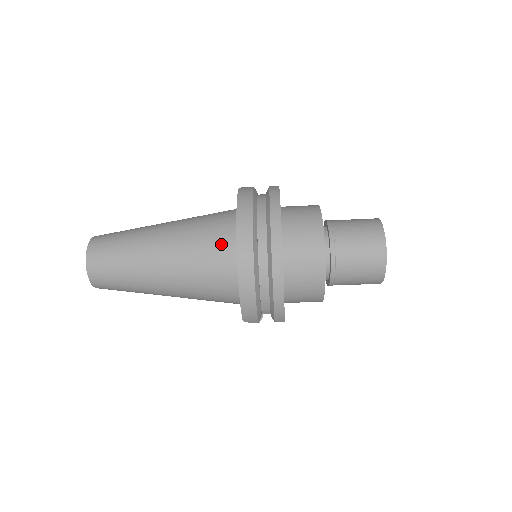
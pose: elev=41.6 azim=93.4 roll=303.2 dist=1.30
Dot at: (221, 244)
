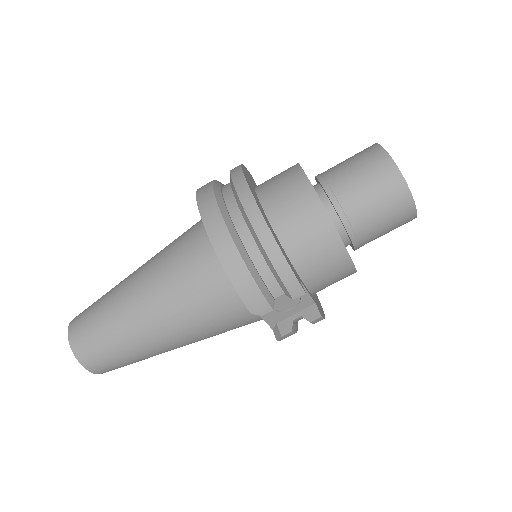
Dot at: (195, 236)
